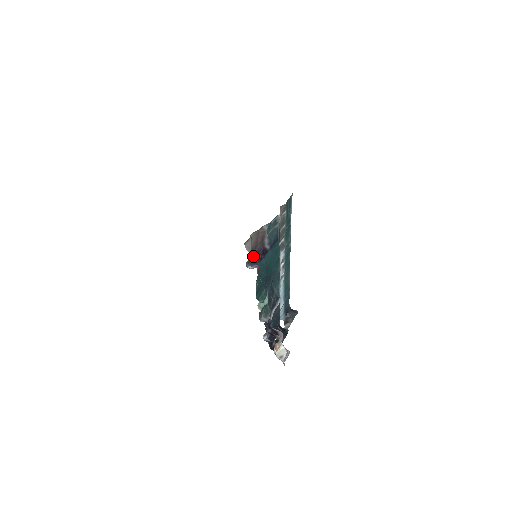
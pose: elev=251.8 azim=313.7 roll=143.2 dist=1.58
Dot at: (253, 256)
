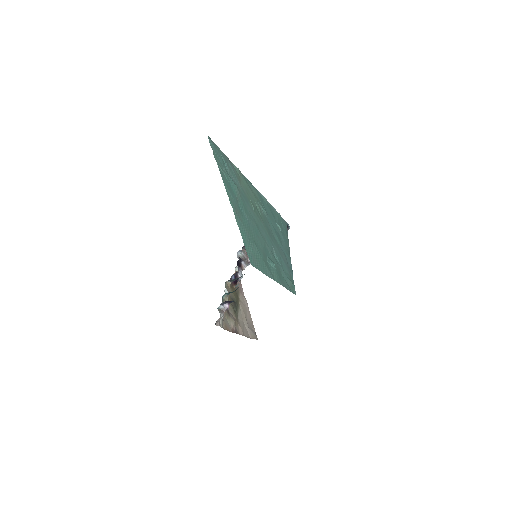
Dot at: occluded
